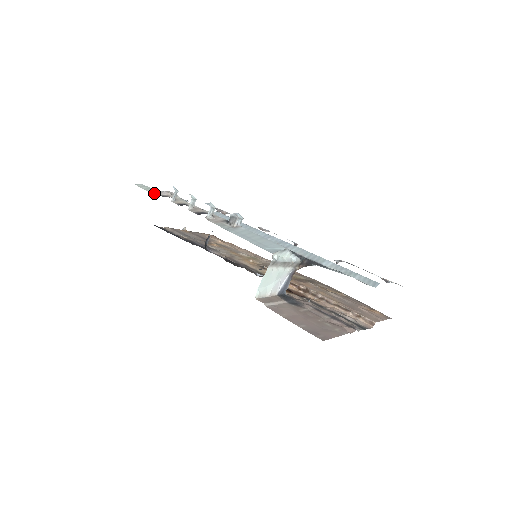
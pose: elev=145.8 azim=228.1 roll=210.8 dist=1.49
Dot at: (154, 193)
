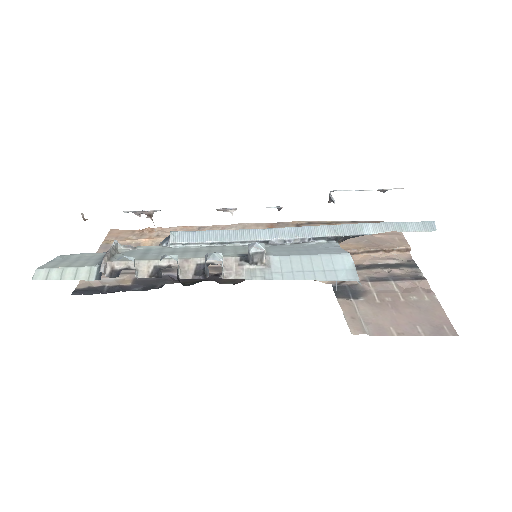
Dot at: (85, 277)
